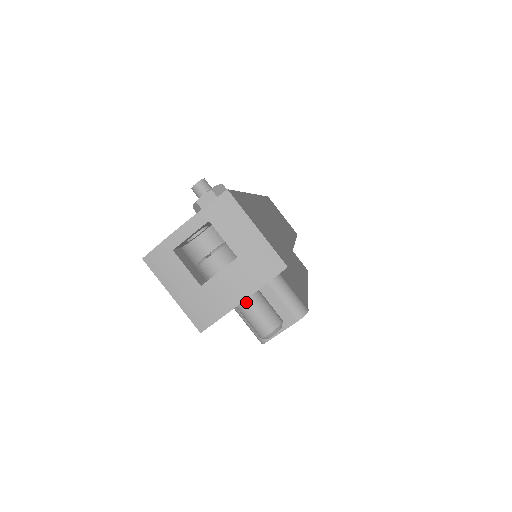
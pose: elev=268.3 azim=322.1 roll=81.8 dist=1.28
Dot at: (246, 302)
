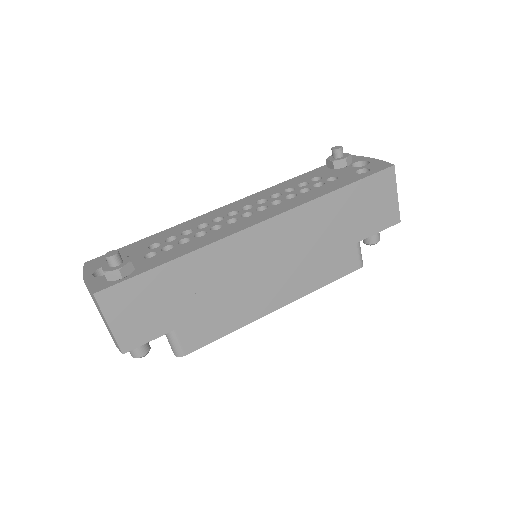
Dot at: occluded
